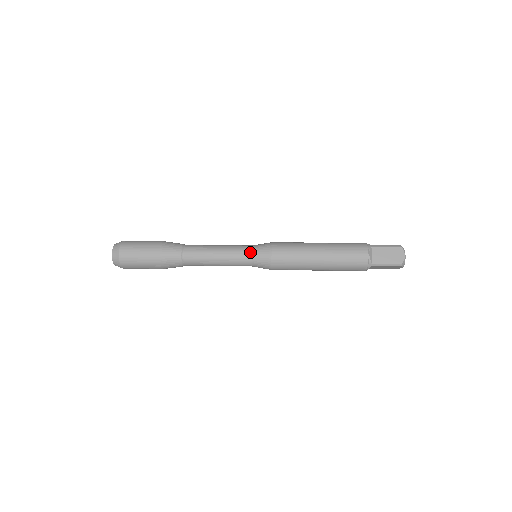
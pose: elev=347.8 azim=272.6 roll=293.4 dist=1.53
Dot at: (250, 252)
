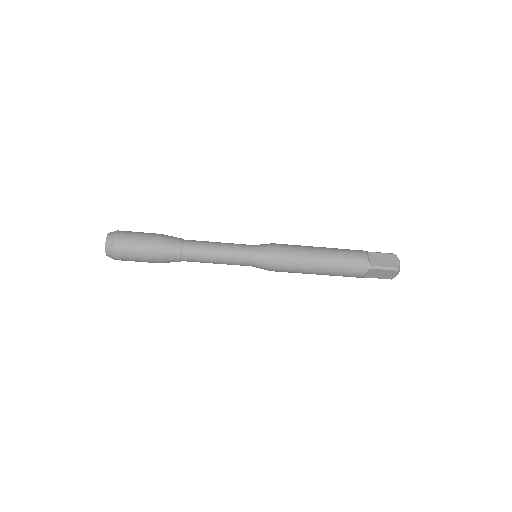
Dot at: (252, 248)
